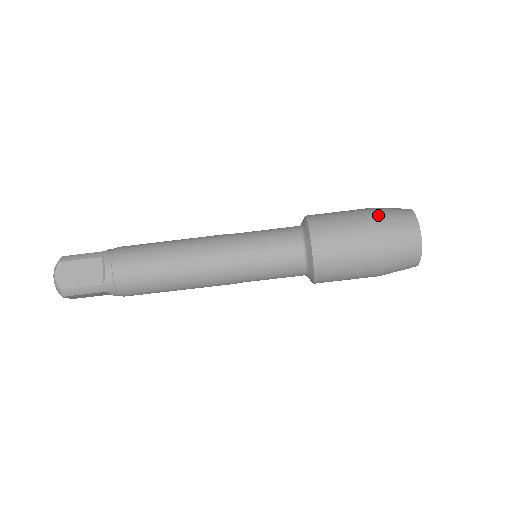
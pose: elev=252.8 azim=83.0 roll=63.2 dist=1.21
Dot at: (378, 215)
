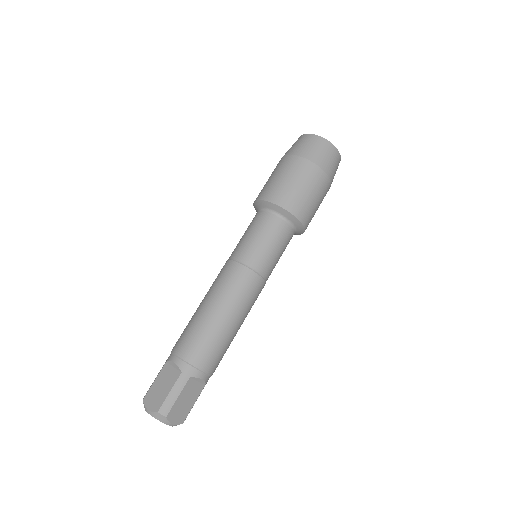
Dot at: (282, 157)
